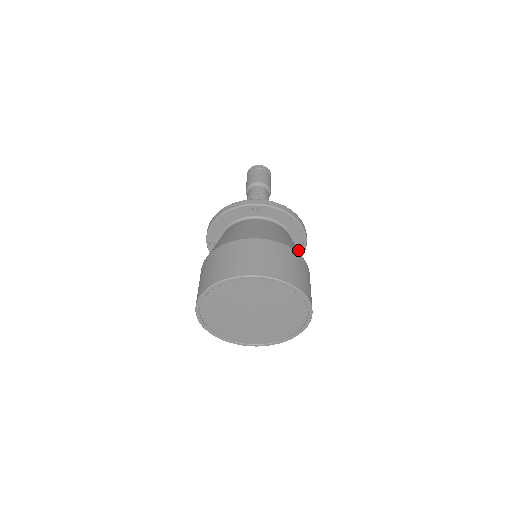
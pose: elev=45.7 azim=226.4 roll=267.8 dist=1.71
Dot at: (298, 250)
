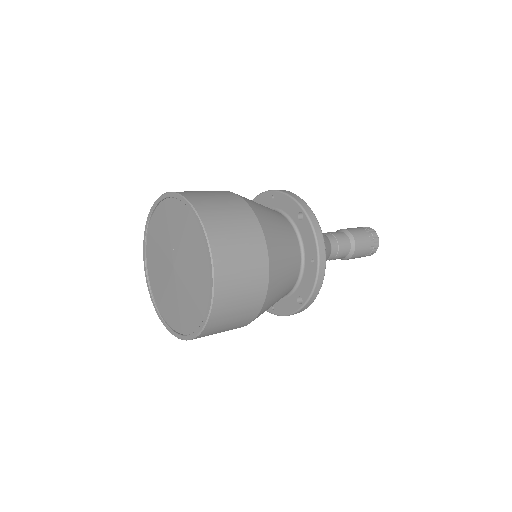
Dot at: (279, 283)
